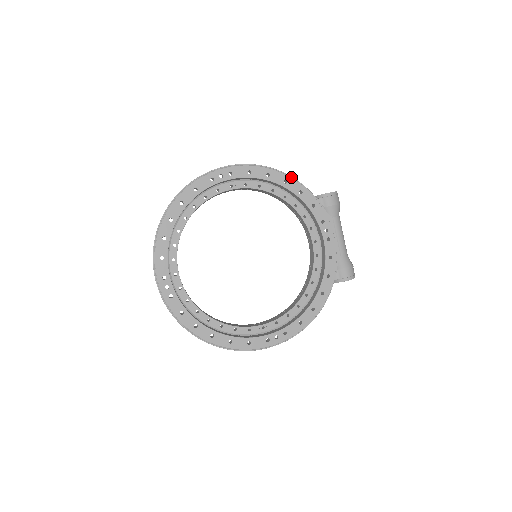
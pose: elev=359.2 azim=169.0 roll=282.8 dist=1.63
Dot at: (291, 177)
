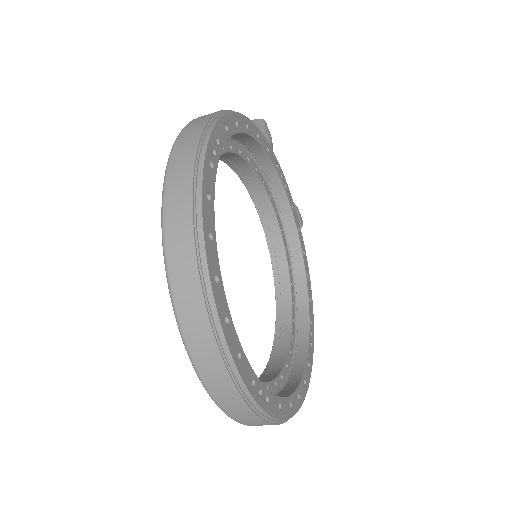
Dot at: occluded
